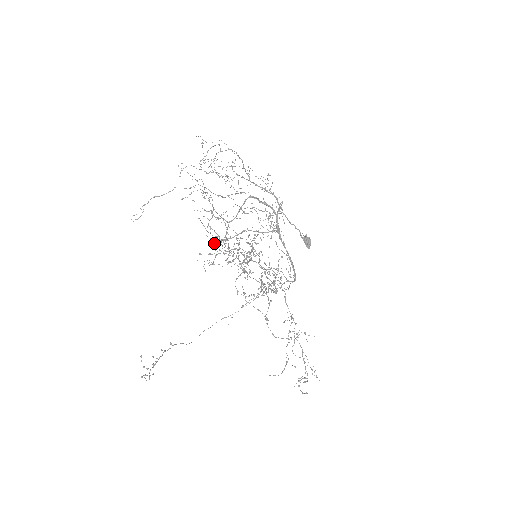
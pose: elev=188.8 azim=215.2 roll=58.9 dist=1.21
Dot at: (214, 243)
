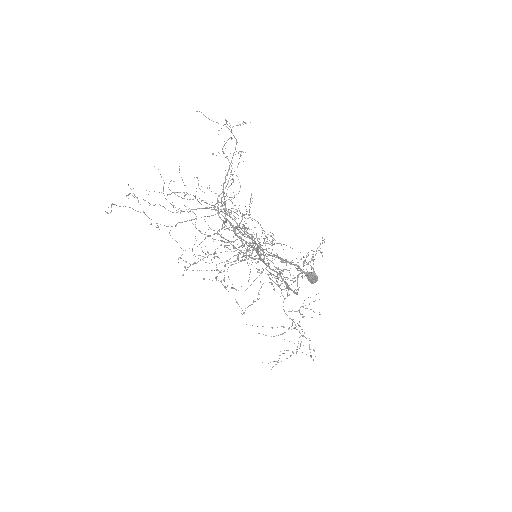
Dot at: (239, 210)
